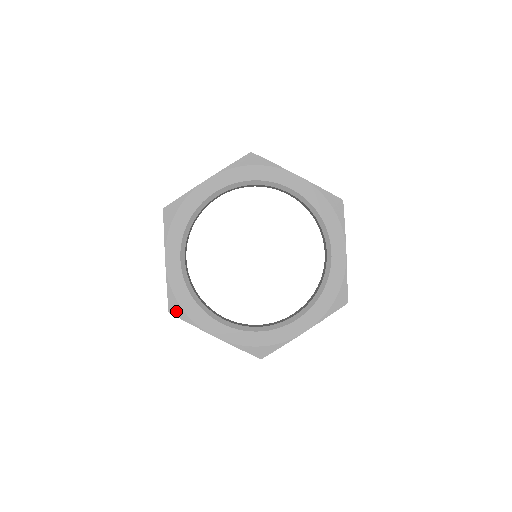
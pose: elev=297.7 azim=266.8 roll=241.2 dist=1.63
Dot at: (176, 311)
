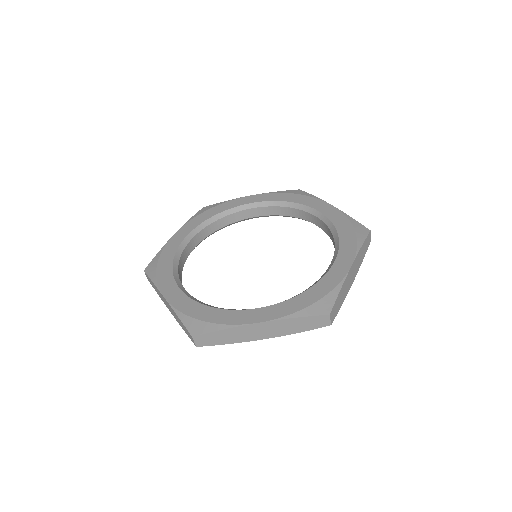
Dot at: (200, 329)
